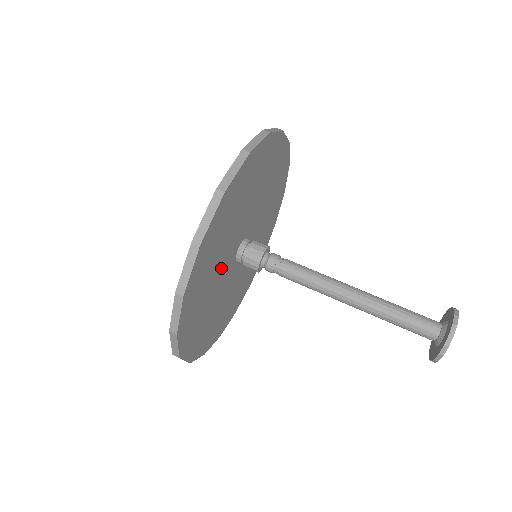
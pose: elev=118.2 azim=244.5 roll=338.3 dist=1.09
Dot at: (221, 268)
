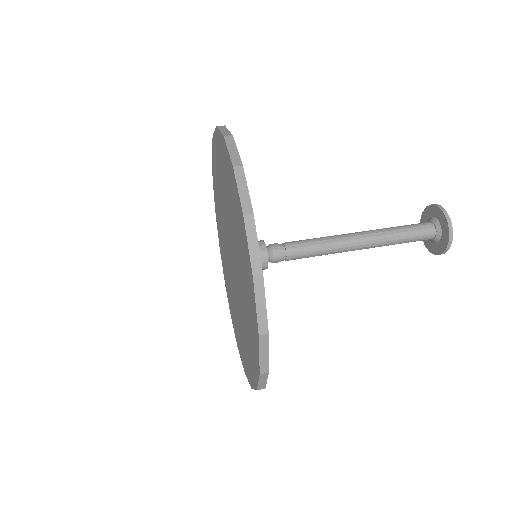
Dot at: occluded
